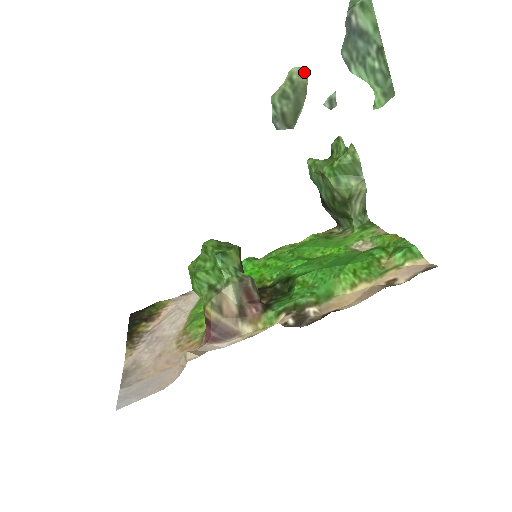
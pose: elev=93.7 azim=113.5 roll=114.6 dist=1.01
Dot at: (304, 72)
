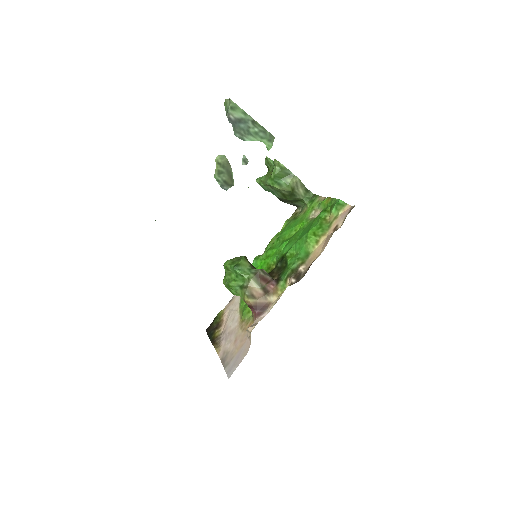
Dot at: (223, 156)
